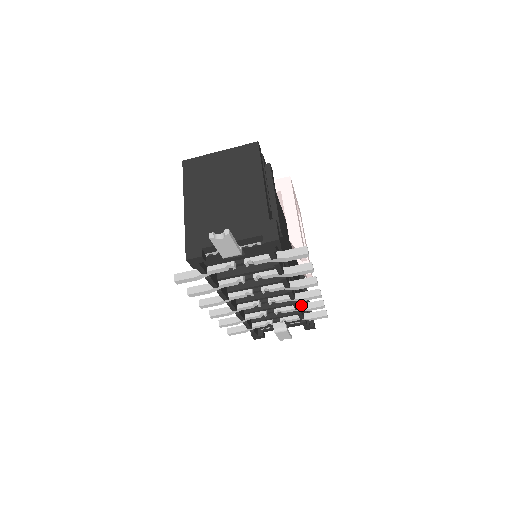
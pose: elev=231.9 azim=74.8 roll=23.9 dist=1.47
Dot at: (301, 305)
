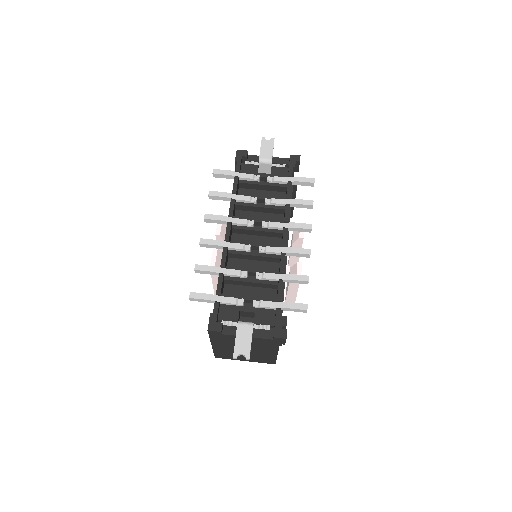
Dot at: (285, 275)
